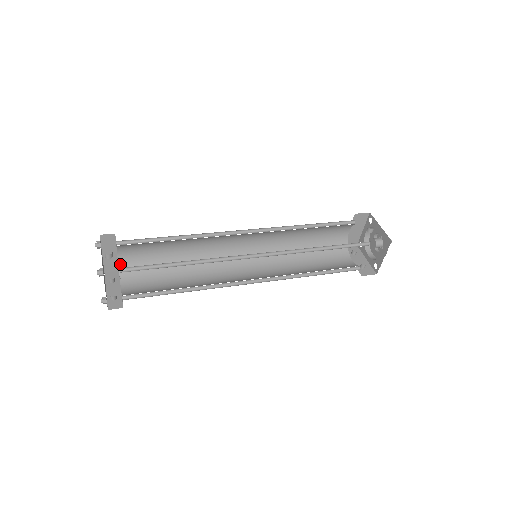
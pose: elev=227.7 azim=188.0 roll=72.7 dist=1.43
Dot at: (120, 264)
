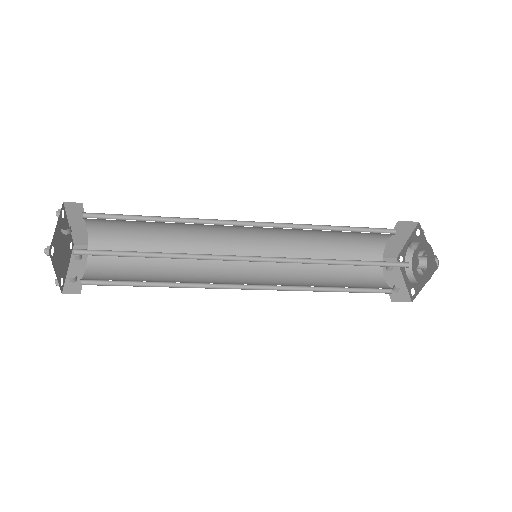
Dot at: (90, 239)
